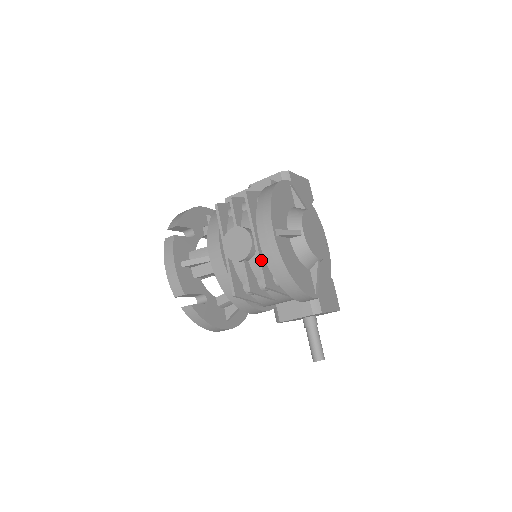
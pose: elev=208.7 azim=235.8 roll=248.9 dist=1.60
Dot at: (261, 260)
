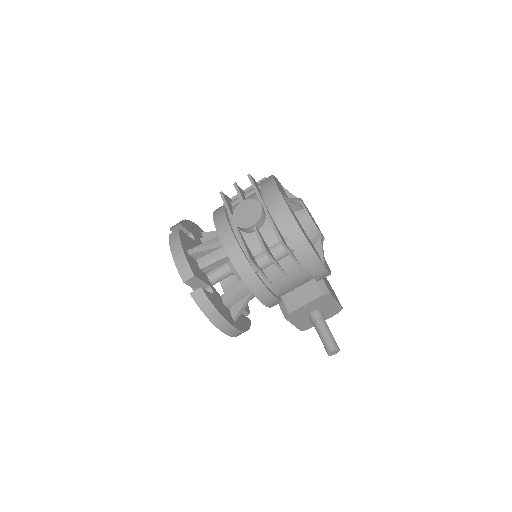
Dot at: (273, 221)
